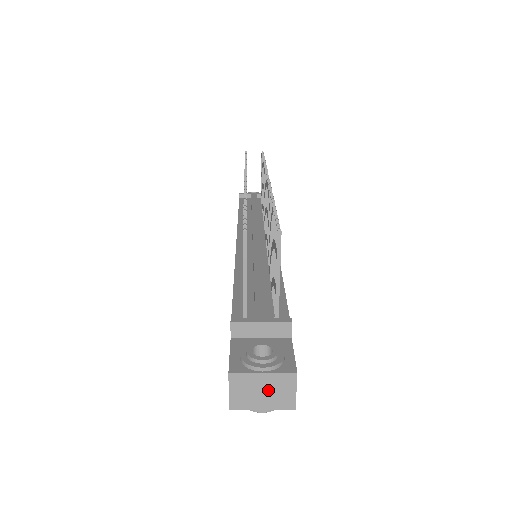
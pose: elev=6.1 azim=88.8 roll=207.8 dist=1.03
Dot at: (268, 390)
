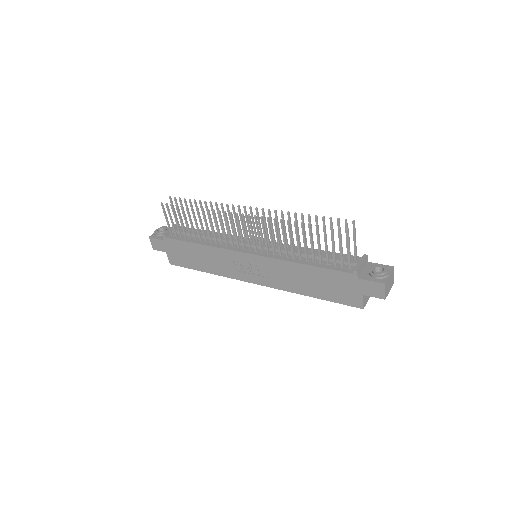
Dot at: (391, 281)
